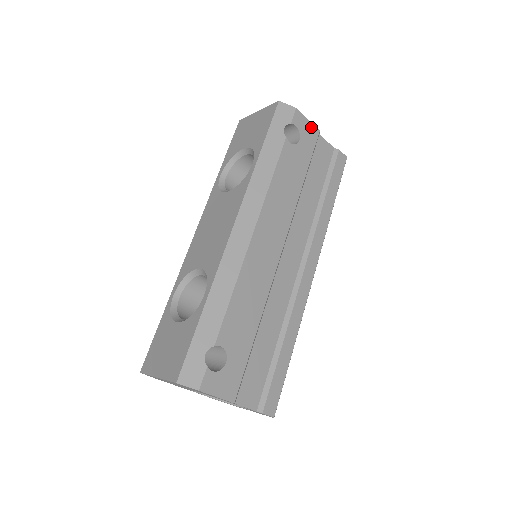
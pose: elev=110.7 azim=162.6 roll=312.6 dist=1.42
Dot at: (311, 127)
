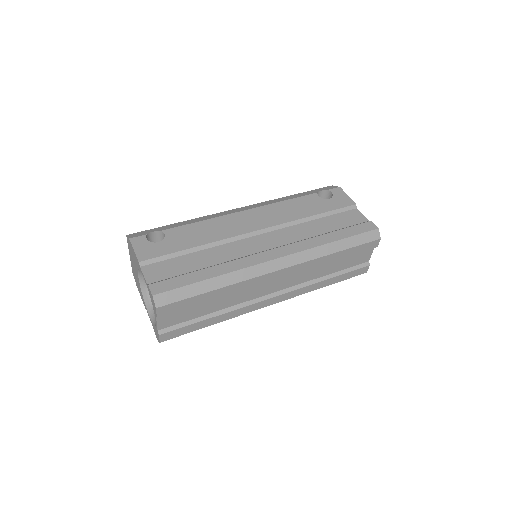
Dot at: (348, 199)
